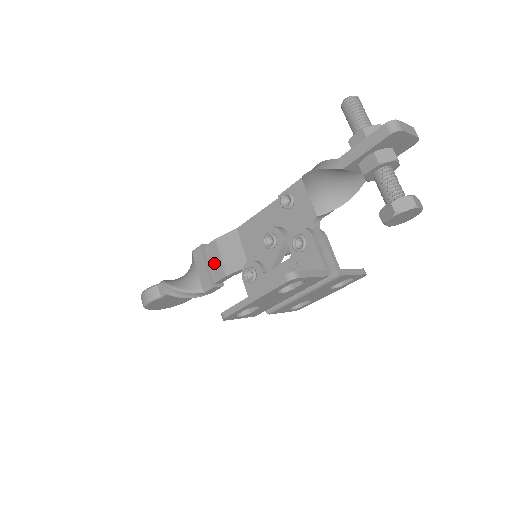
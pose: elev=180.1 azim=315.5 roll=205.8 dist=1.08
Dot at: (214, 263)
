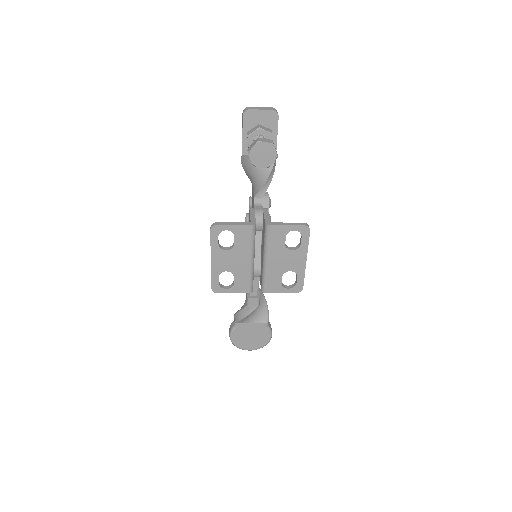
Dot at: occluded
